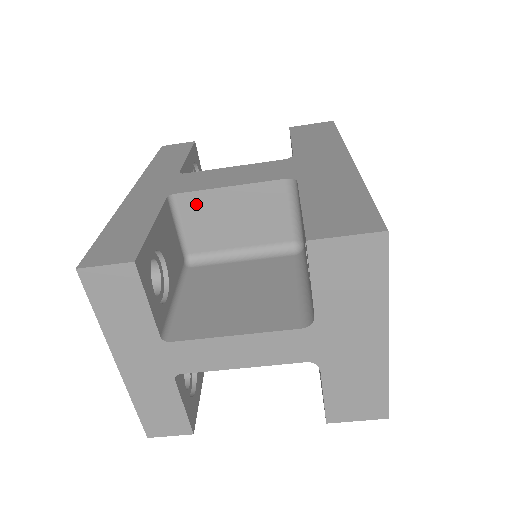
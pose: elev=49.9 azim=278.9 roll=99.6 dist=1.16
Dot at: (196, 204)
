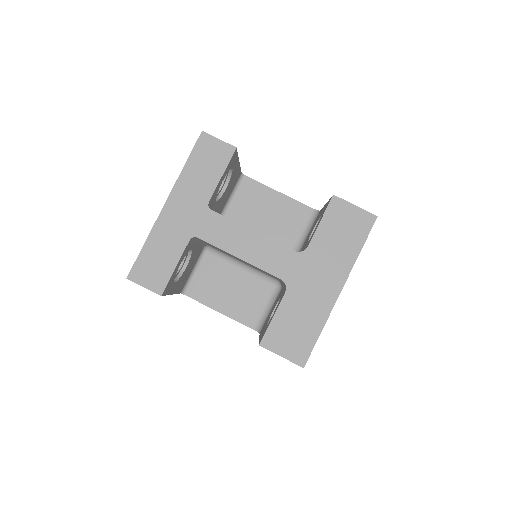
Dot at: (253, 189)
